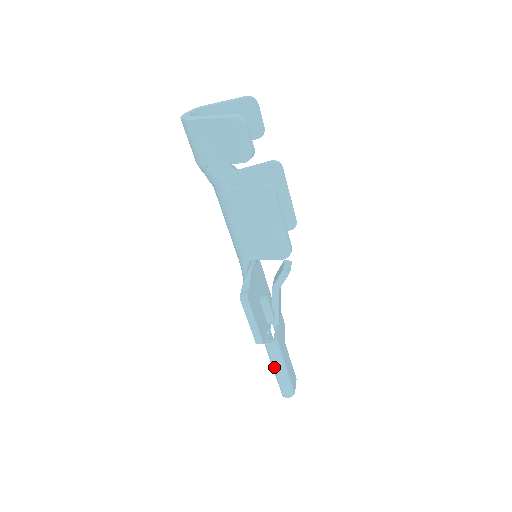
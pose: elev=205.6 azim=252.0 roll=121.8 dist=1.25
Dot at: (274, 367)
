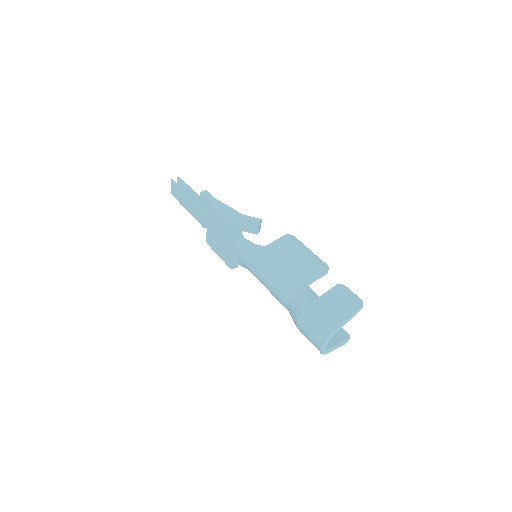
Dot at: occluded
